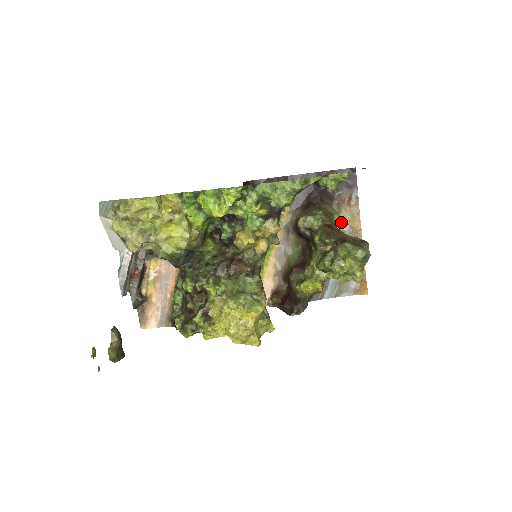
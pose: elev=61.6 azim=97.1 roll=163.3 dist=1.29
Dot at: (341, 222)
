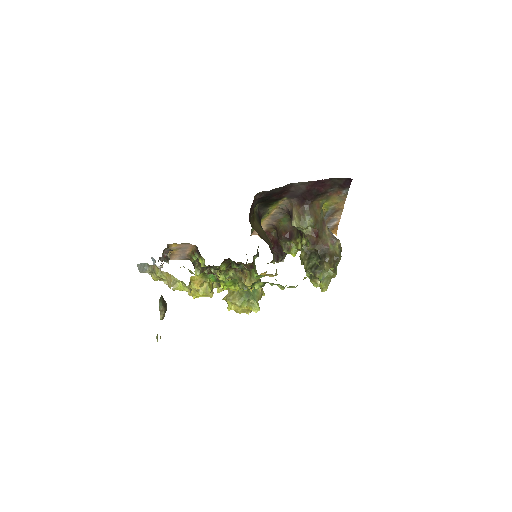
Dot at: (328, 204)
